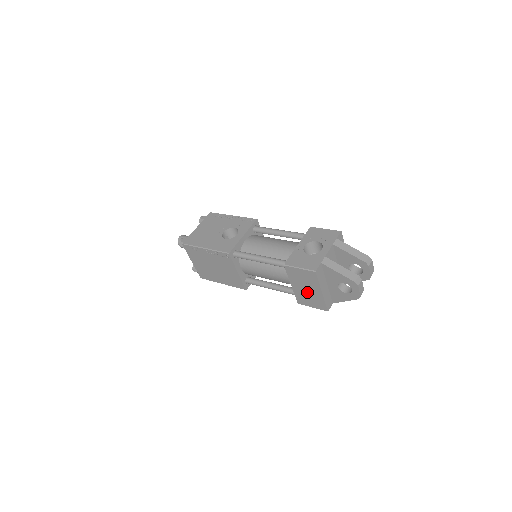
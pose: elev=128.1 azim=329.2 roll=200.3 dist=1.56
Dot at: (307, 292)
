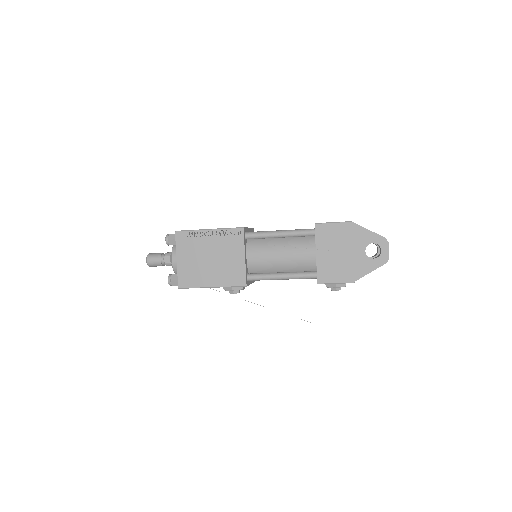
Dot at: (334, 258)
